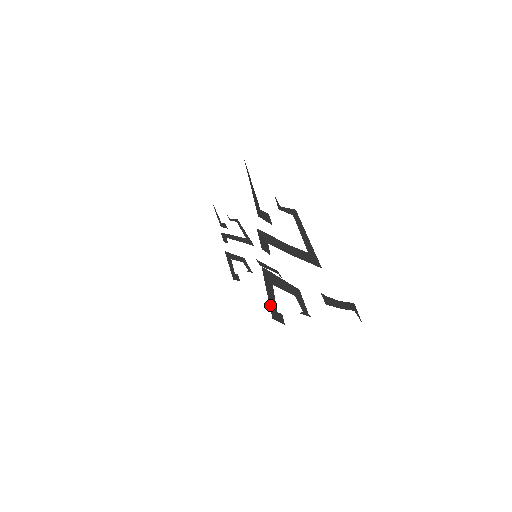
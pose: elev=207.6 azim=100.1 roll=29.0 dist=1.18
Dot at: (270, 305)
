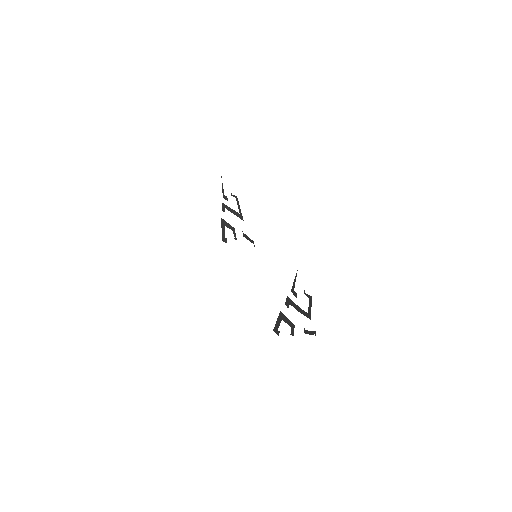
Dot at: (275, 326)
